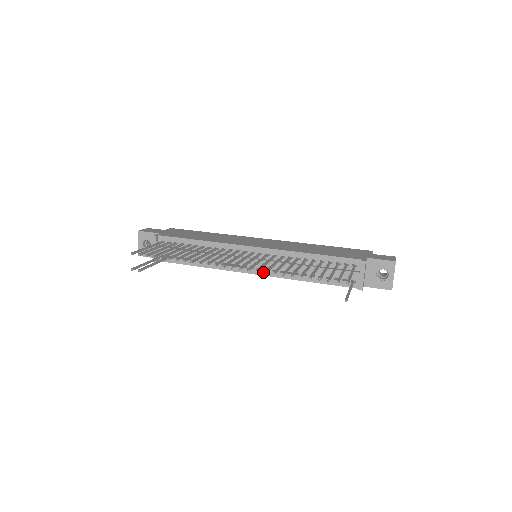
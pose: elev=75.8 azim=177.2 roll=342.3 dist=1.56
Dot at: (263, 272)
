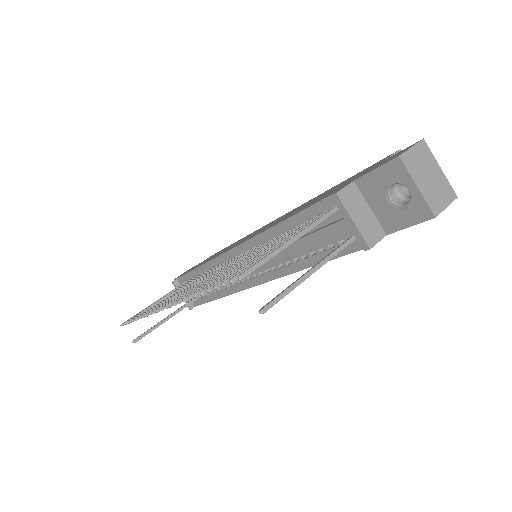
Dot at: (260, 279)
